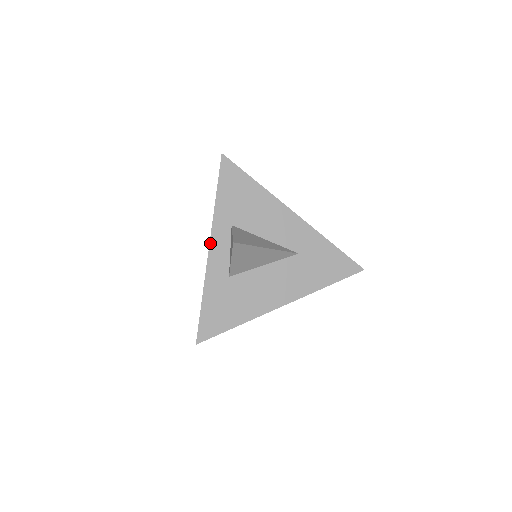
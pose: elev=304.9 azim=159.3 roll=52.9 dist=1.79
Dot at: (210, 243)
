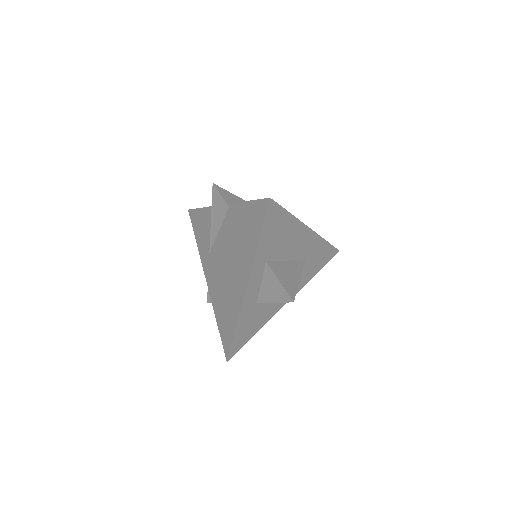
Dot at: (248, 284)
